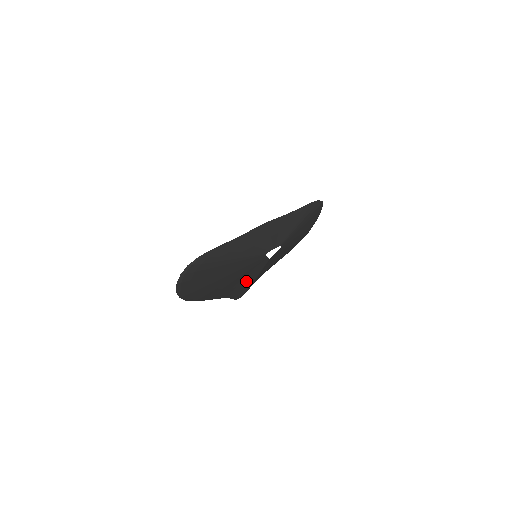
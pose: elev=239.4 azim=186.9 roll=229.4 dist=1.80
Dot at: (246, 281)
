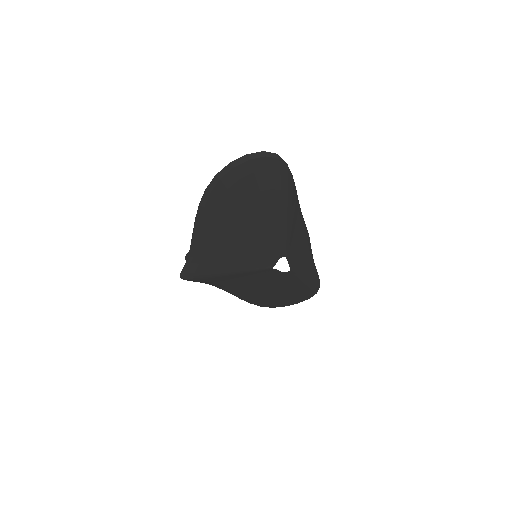
Dot at: (227, 263)
